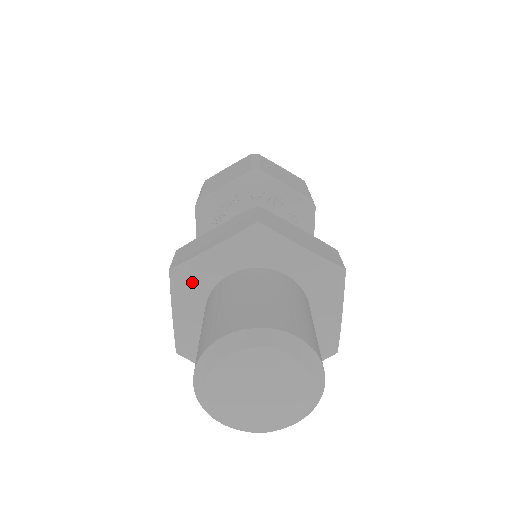
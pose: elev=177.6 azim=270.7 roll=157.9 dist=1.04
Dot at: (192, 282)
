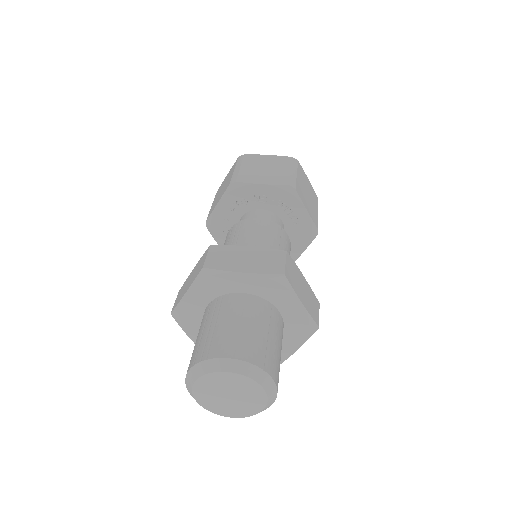
Dot at: (188, 317)
